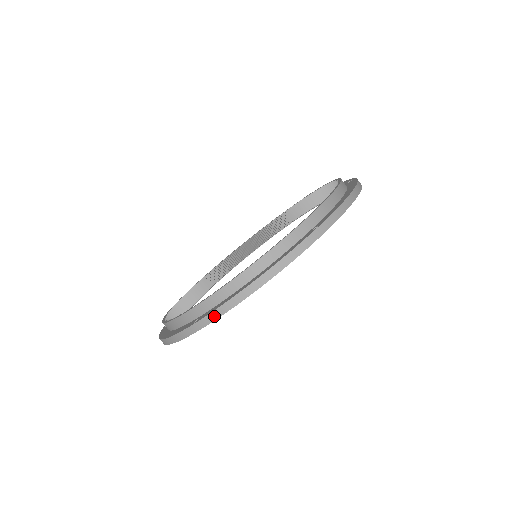
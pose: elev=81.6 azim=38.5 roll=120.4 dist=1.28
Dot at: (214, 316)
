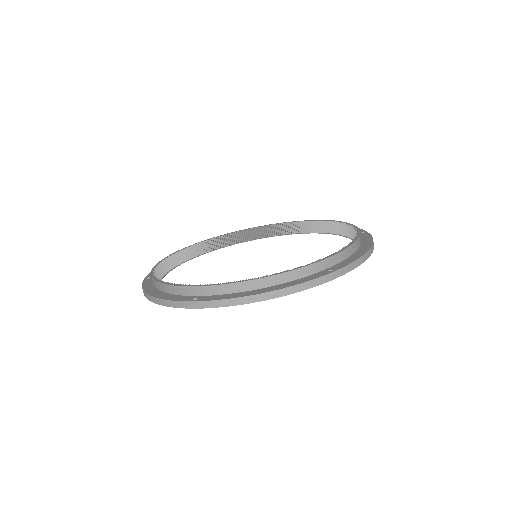
Dot at: (215, 304)
